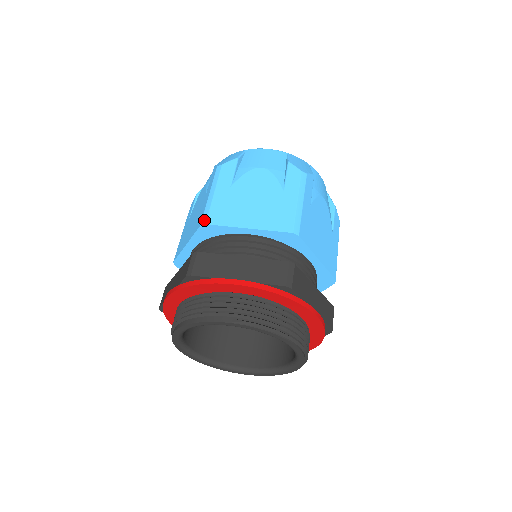
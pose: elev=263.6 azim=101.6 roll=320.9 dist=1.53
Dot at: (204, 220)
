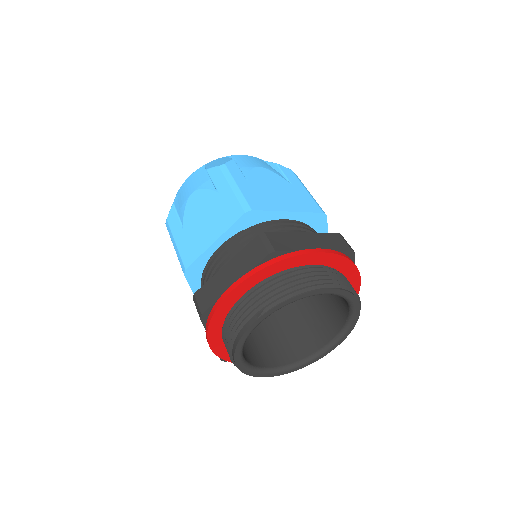
Dot at: (183, 268)
